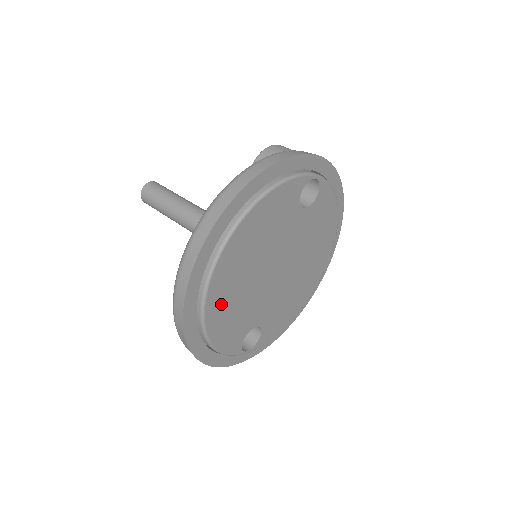
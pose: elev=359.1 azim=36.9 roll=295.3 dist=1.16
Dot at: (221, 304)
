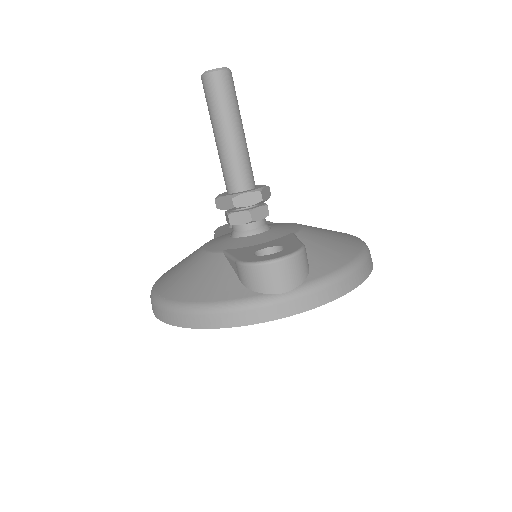
Dot at: occluded
